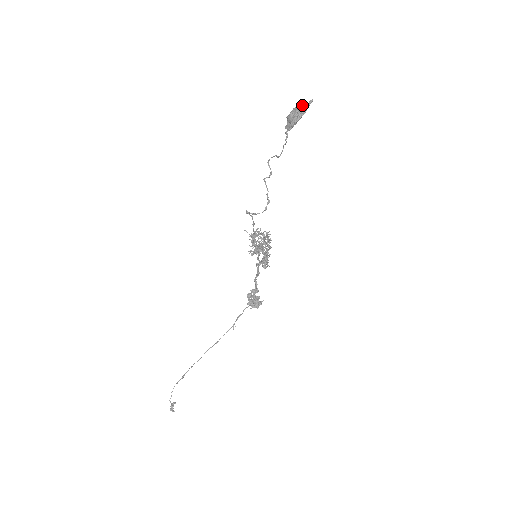
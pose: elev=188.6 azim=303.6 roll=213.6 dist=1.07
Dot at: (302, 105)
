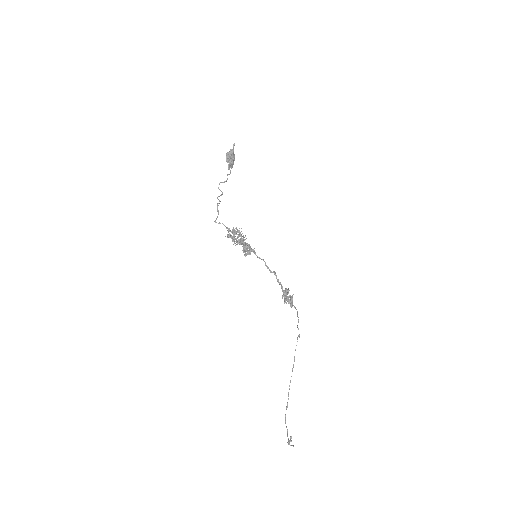
Dot at: (230, 150)
